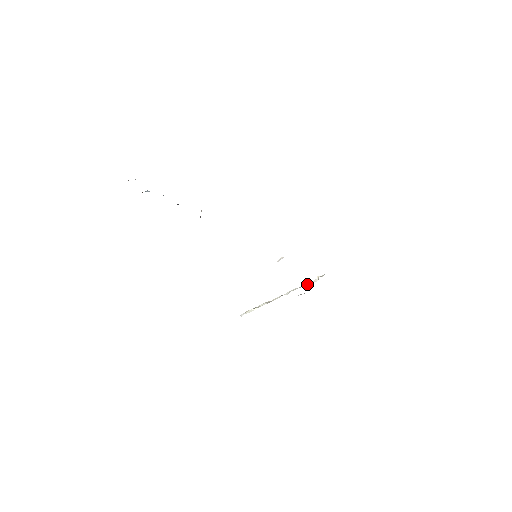
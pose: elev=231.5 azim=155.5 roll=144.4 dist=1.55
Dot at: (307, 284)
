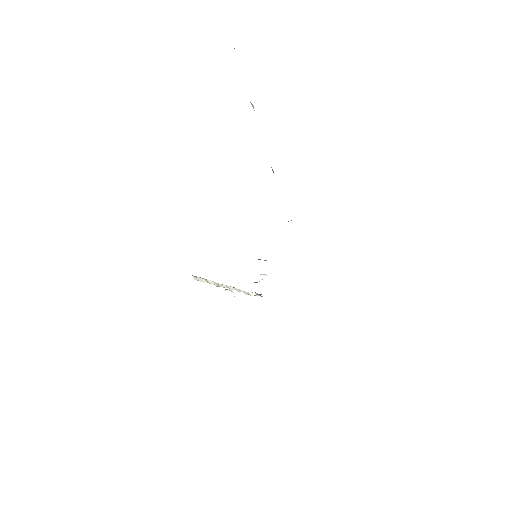
Dot at: (245, 292)
